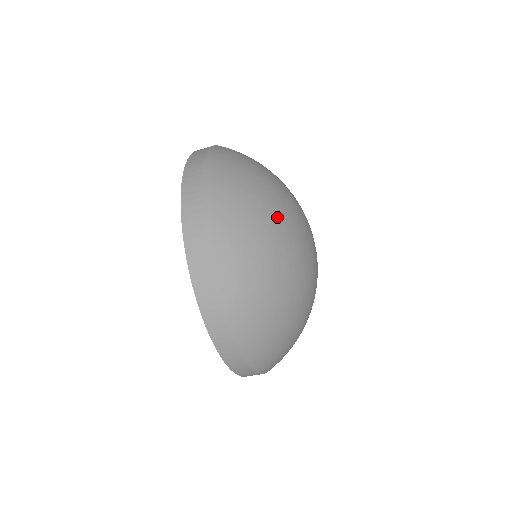
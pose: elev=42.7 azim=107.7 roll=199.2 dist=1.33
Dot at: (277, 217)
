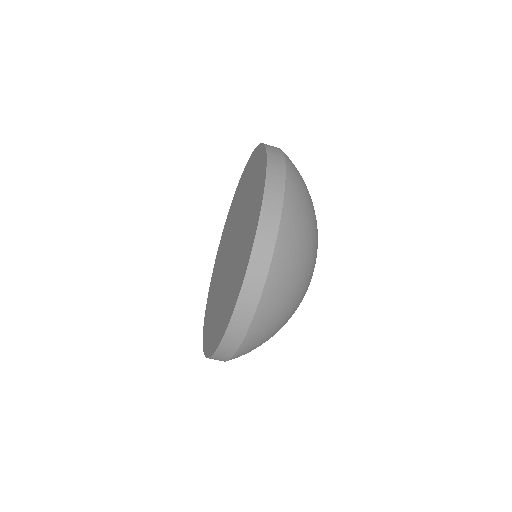
Dot at: occluded
